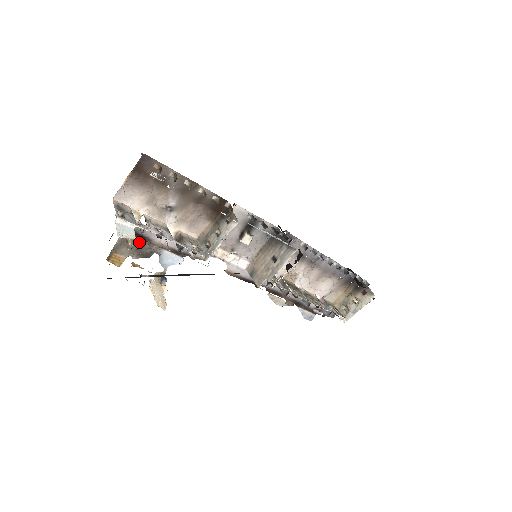
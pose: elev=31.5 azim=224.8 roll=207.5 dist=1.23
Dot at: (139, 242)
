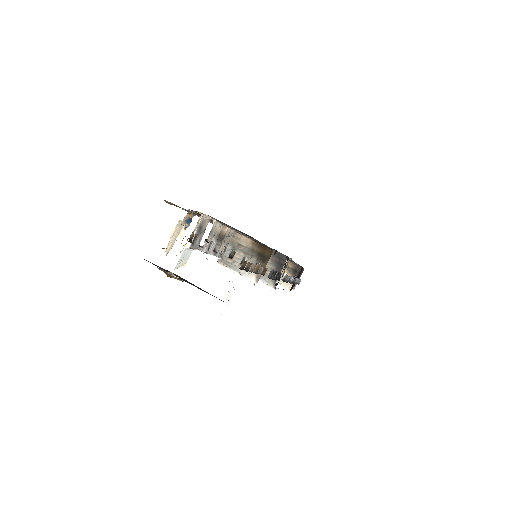
Dot at: (196, 214)
